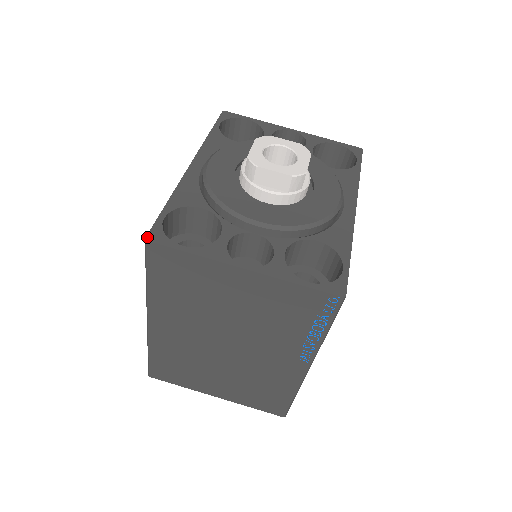
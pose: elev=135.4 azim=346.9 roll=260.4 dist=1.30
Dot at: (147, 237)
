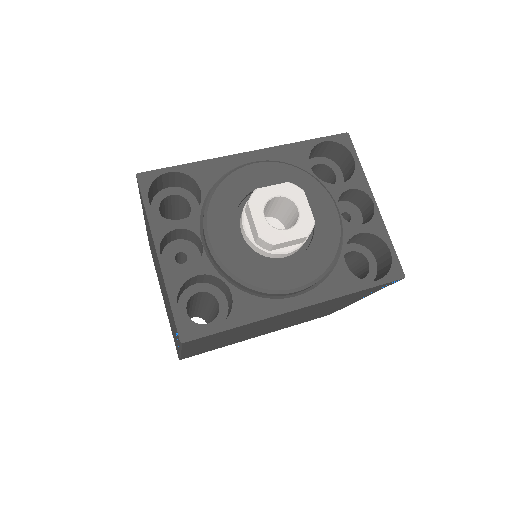
Dot at: (140, 174)
